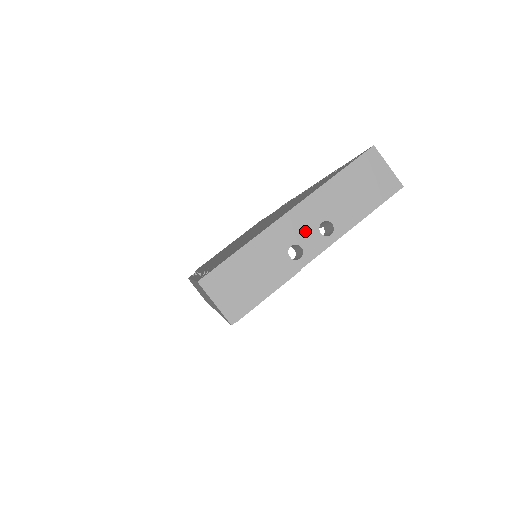
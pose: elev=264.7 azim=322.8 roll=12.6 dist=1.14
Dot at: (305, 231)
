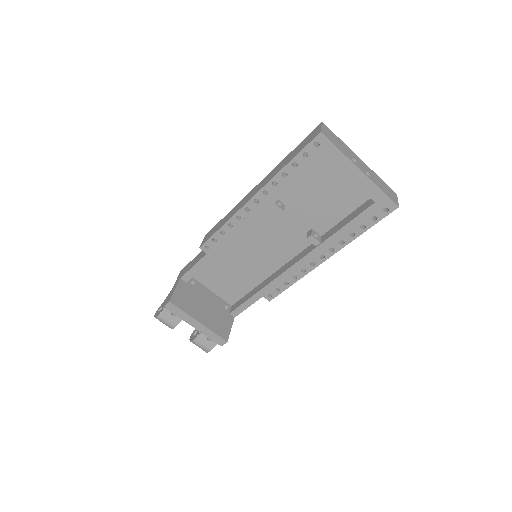
Dot at: (361, 165)
